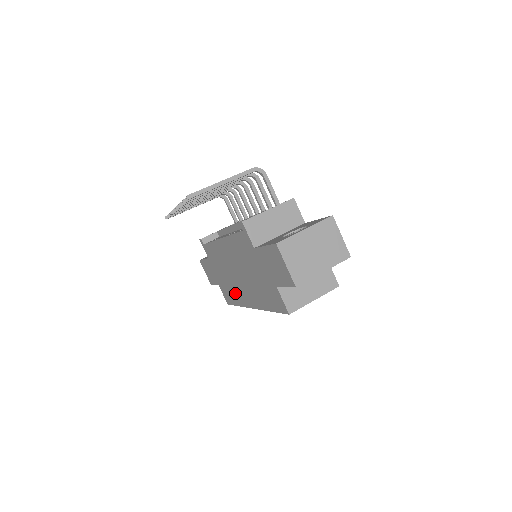
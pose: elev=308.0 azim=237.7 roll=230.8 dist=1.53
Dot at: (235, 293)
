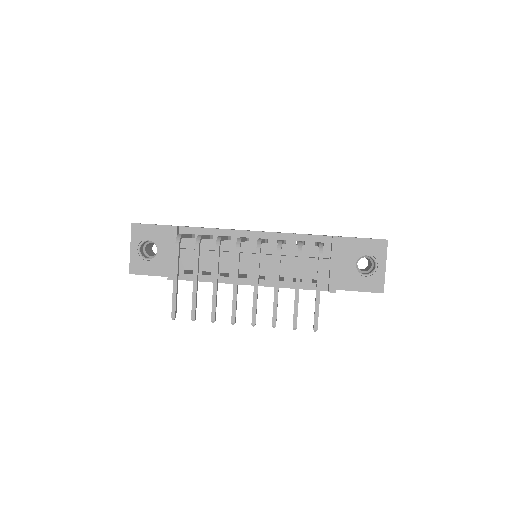
Dot at: occluded
